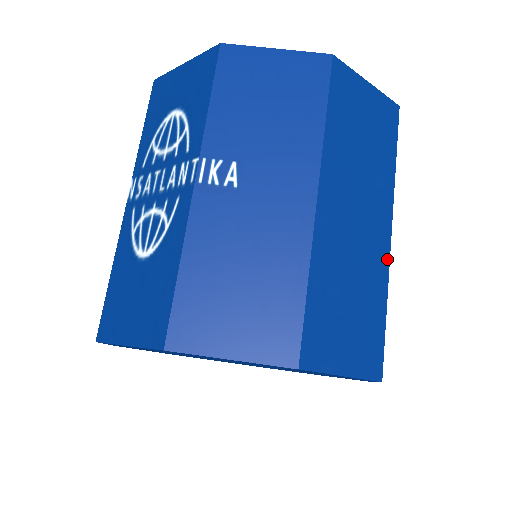
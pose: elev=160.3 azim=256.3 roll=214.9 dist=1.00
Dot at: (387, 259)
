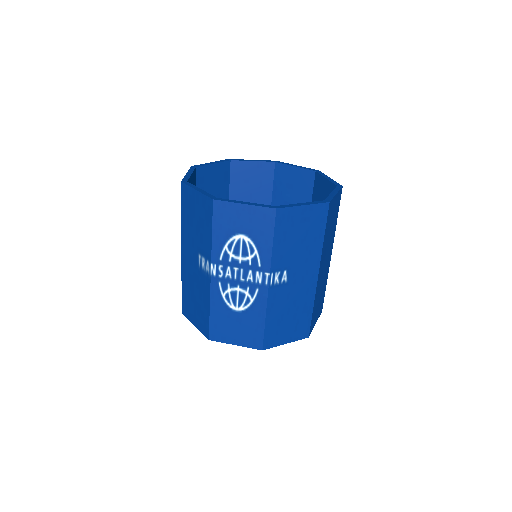
Dot at: (329, 266)
